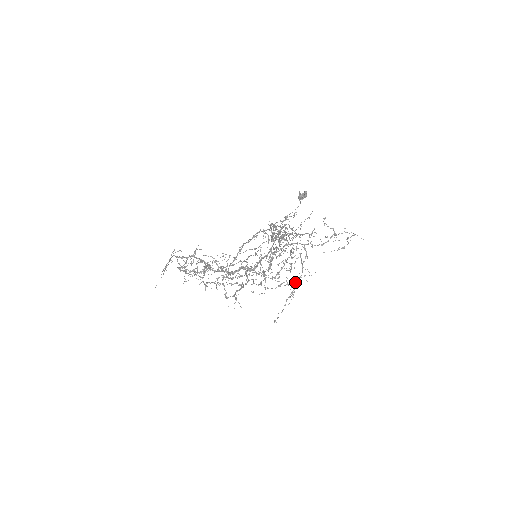
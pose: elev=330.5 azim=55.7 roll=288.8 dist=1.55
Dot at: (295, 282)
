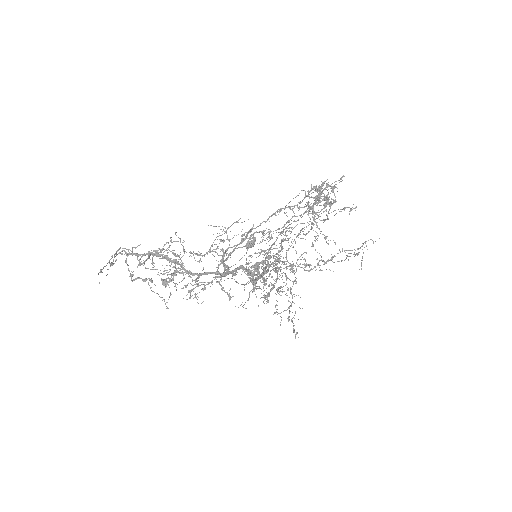
Dot at: (361, 246)
